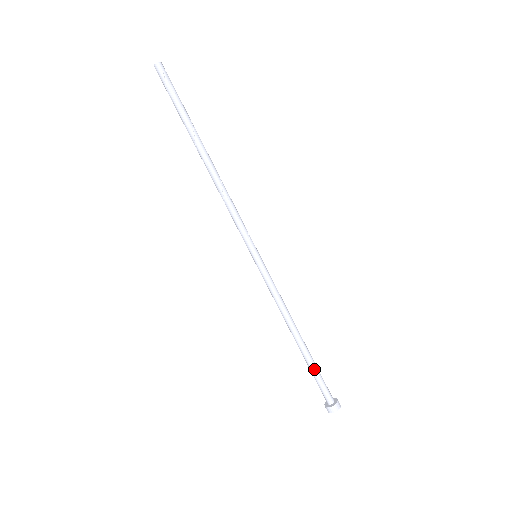
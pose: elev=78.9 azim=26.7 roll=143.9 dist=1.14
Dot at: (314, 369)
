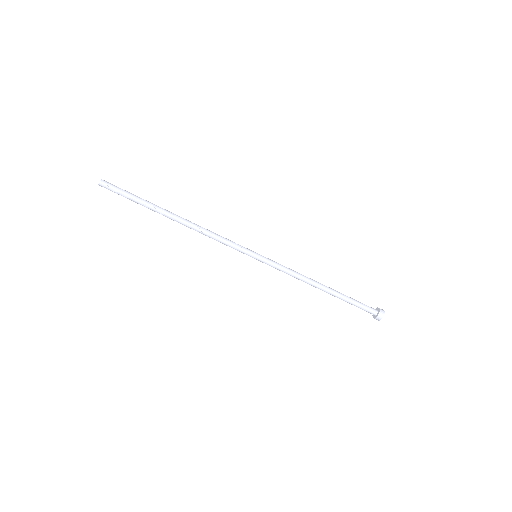
Dot at: (348, 301)
